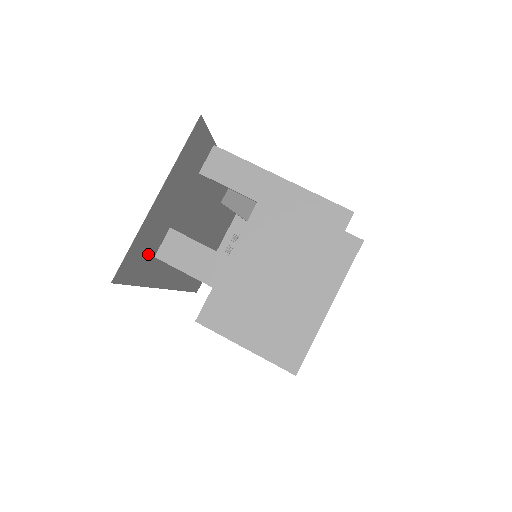
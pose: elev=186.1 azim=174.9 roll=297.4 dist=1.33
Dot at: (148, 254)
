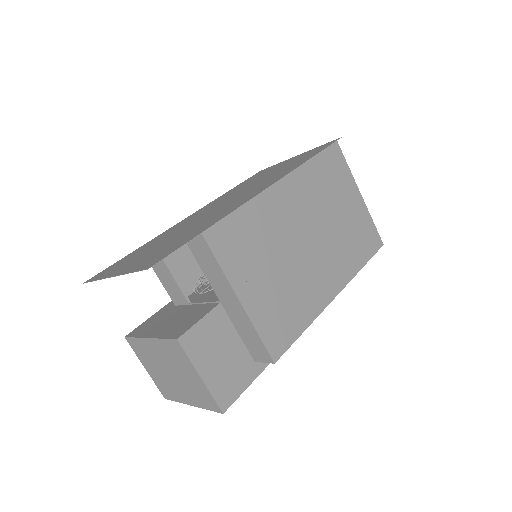
Dot at: (129, 258)
